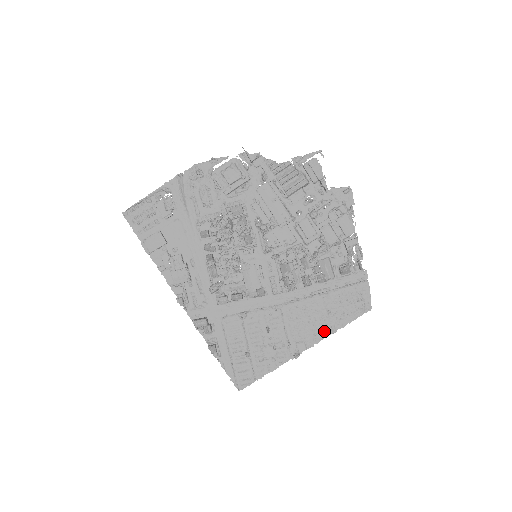
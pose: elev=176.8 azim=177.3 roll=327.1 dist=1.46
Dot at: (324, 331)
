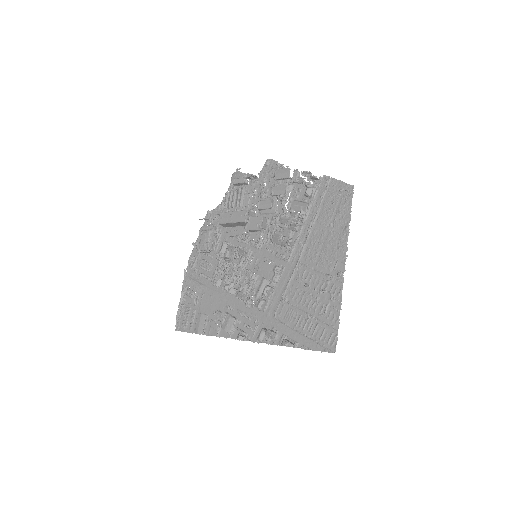
Dot at: (342, 238)
